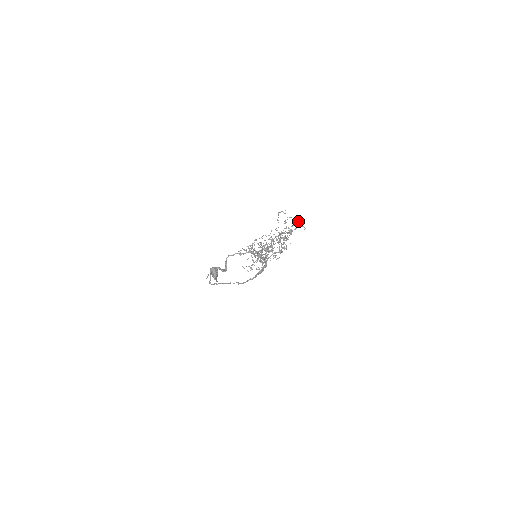
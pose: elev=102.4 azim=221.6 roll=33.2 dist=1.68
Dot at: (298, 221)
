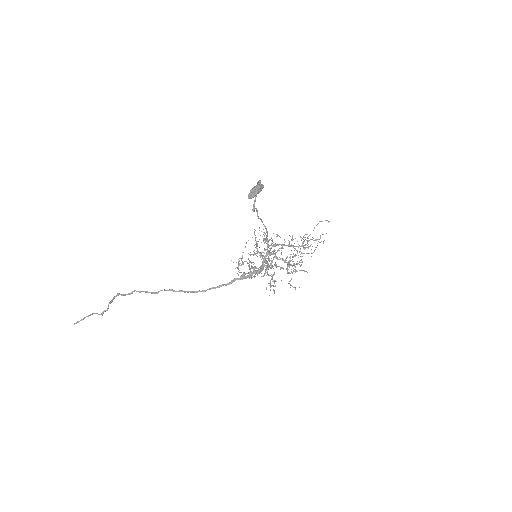
Dot at: (303, 270)
